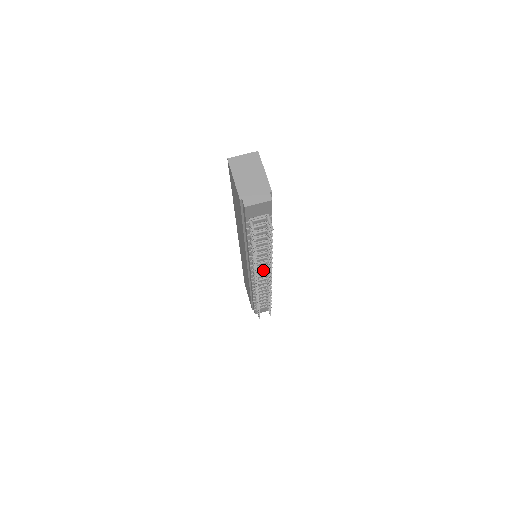
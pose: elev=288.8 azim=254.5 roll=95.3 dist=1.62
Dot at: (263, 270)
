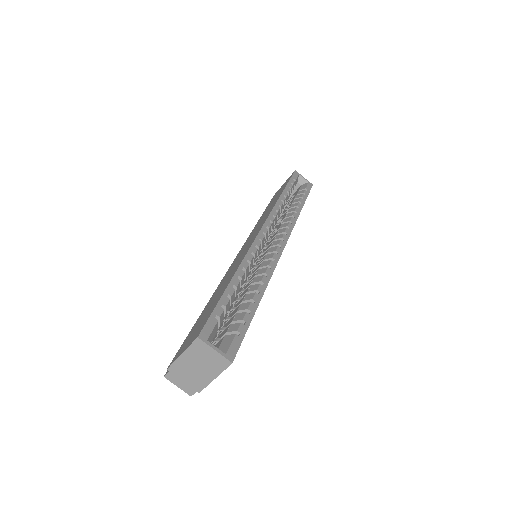
Dot at: occluded
